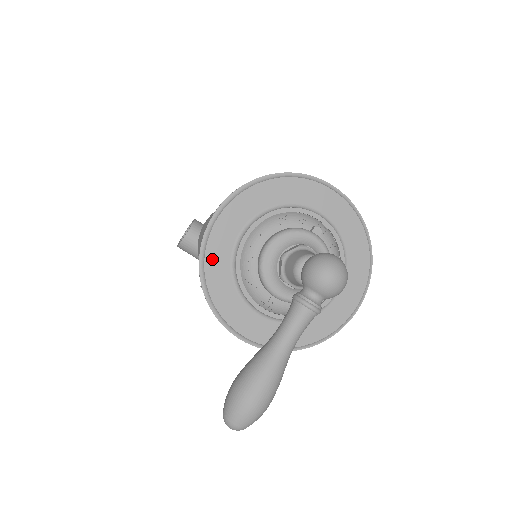
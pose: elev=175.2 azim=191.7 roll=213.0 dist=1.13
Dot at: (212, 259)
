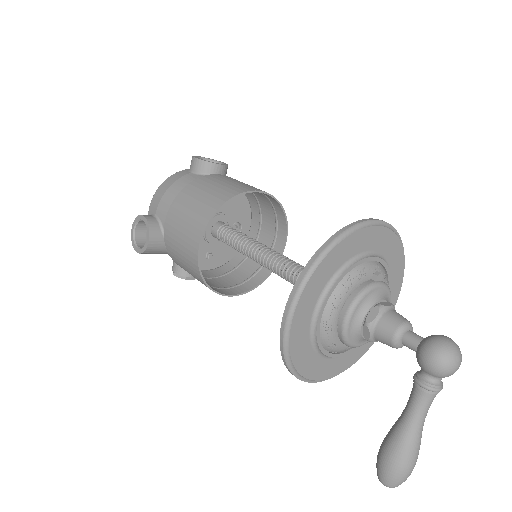
Dot at: (296, 348)
